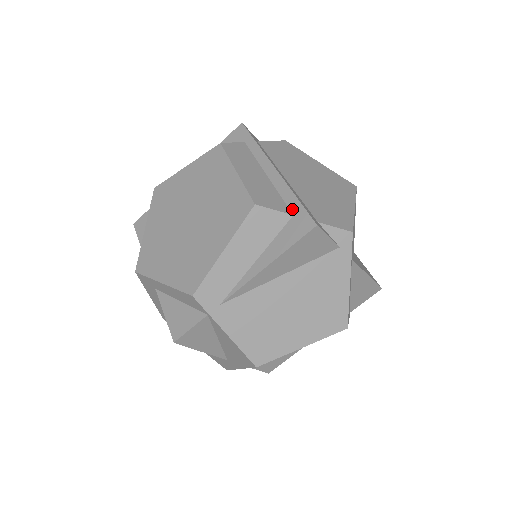
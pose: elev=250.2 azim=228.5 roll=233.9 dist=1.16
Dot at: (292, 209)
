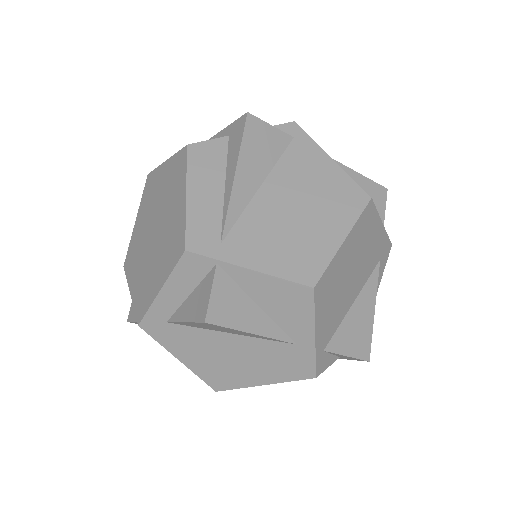
Dot at: (225, 136)
